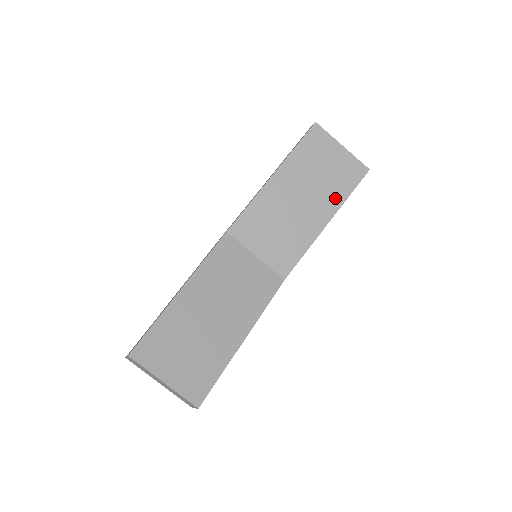
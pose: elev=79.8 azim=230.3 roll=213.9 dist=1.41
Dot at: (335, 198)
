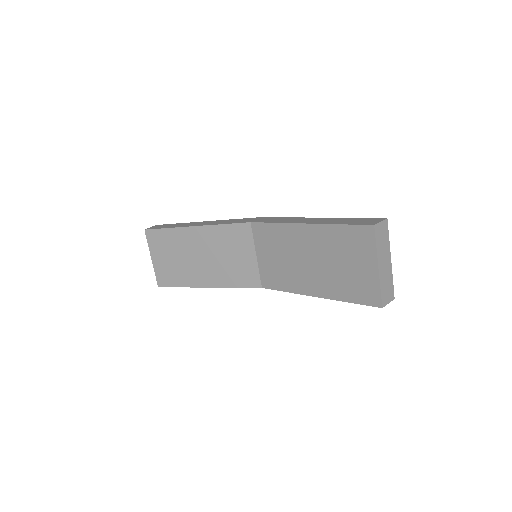
Dot at: (335, 290)
